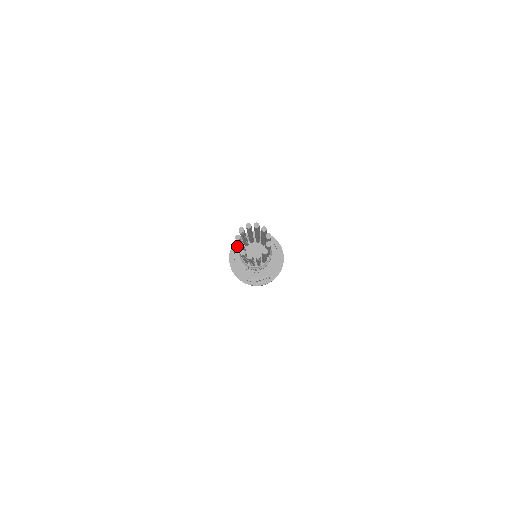
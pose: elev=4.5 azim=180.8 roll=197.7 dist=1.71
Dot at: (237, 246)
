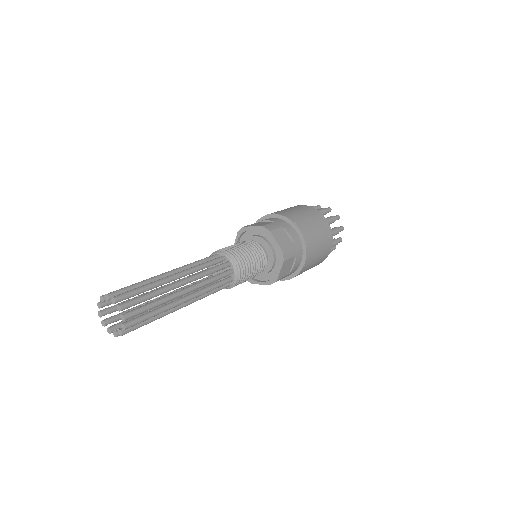
Dot at: (99, 314)
